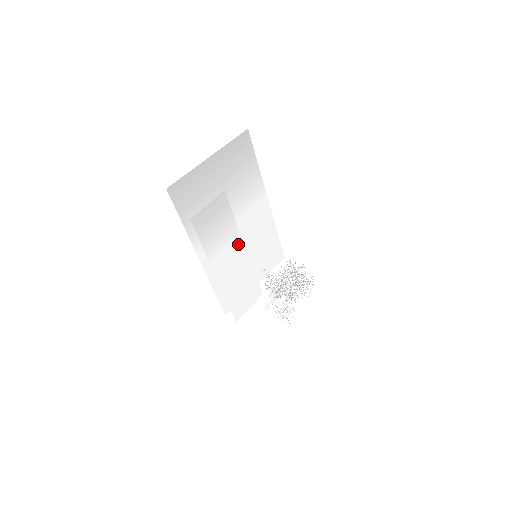
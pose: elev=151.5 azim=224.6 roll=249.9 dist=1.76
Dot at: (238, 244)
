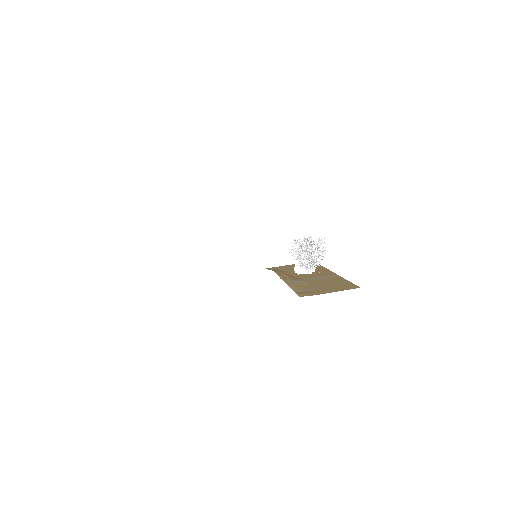
Dot at: occluded
